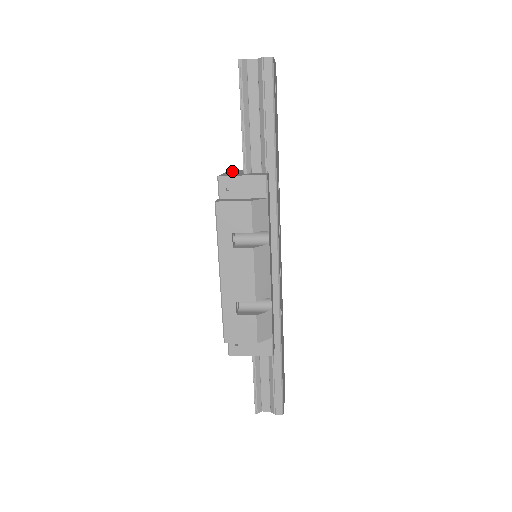
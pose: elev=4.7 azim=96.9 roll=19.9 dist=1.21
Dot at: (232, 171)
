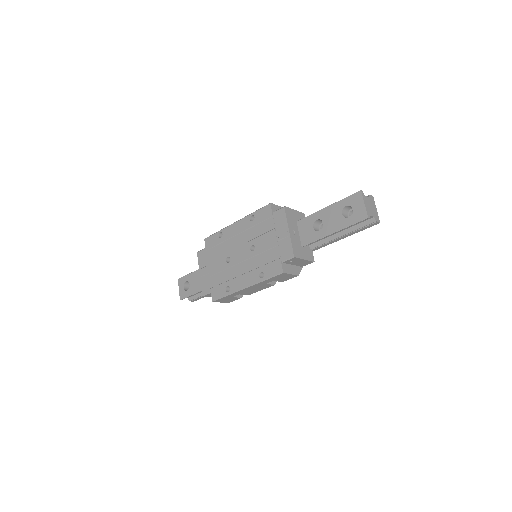
Dot at: (290, 221)
